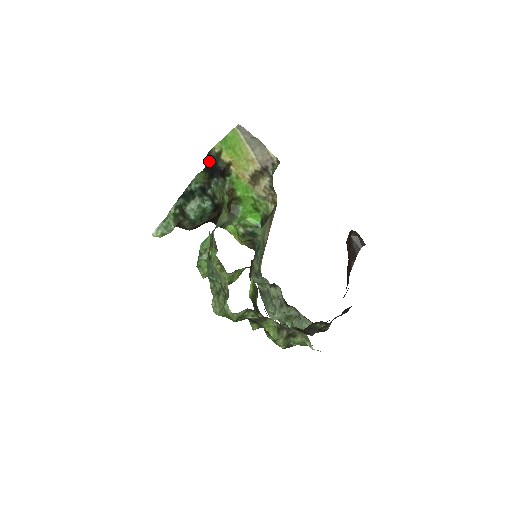
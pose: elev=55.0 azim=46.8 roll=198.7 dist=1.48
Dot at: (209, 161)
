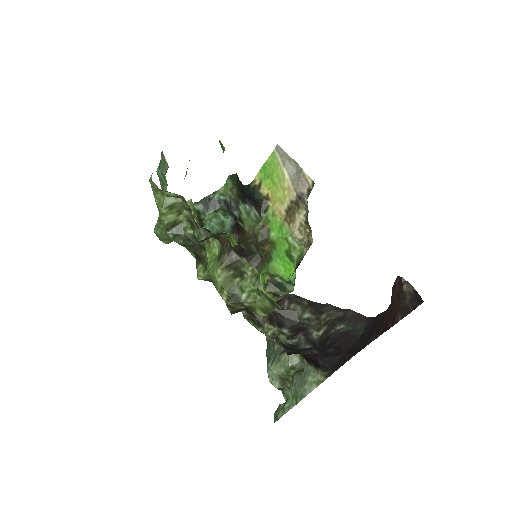
Dot at: (245, 188)
